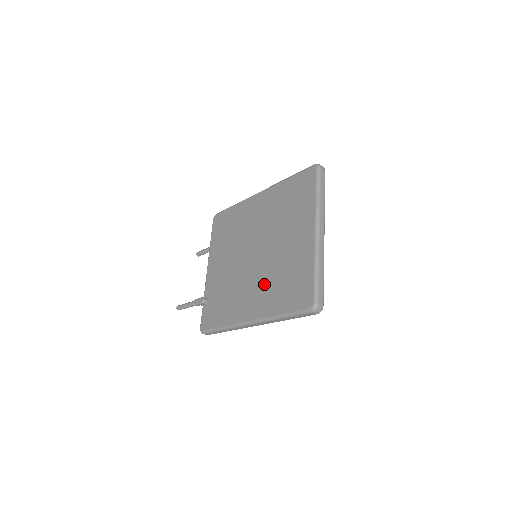
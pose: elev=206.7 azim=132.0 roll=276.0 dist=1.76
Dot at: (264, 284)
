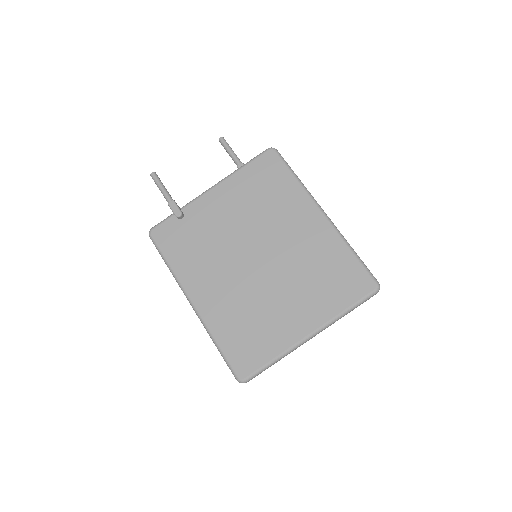
Dot at: (234, 298)
